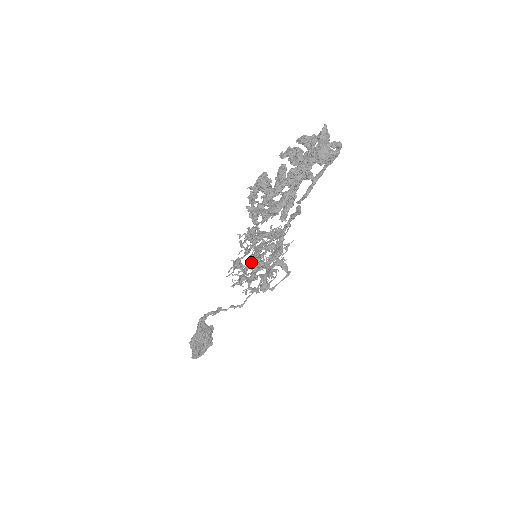
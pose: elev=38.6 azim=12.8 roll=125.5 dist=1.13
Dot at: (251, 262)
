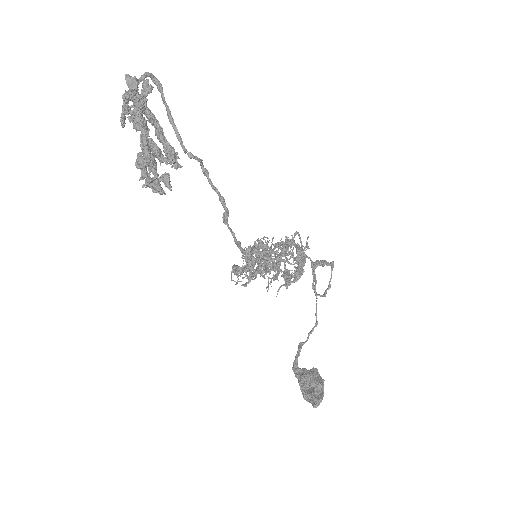
Dot at: occluded
